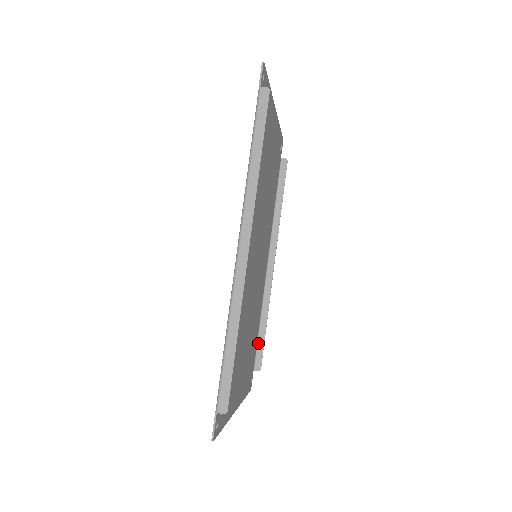
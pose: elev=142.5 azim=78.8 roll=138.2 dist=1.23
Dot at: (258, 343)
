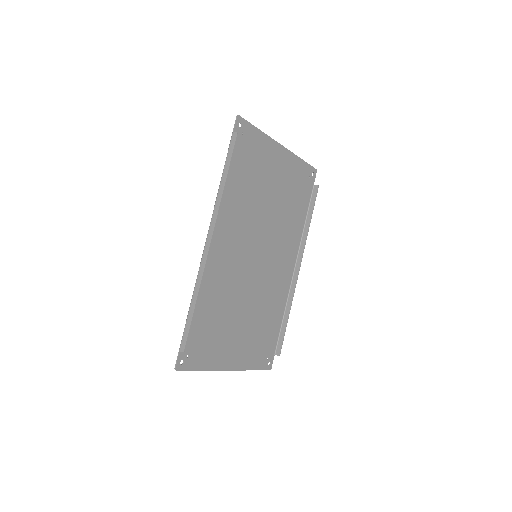
Dot at: (280, 333)
